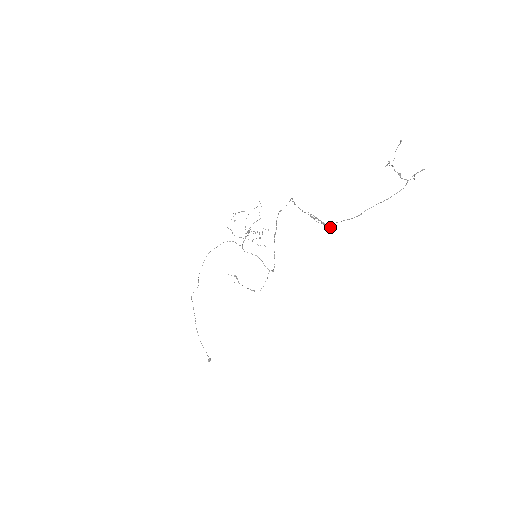
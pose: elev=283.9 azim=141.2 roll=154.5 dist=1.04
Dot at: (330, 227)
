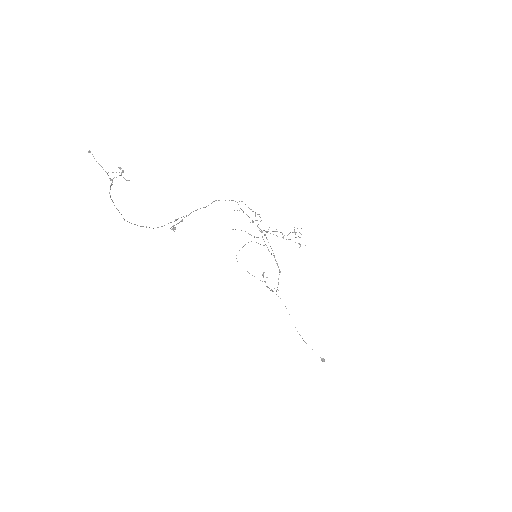
Dot at: (173, 230)
